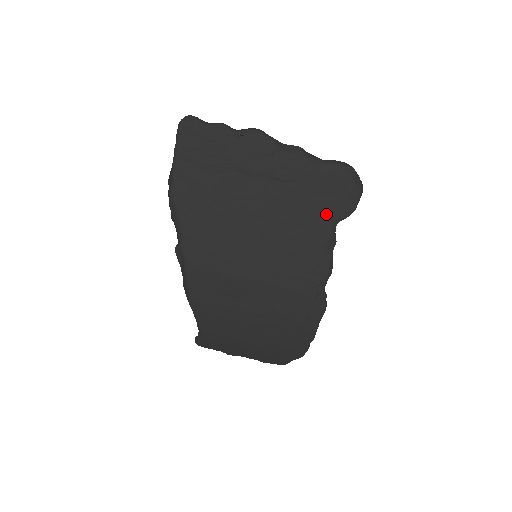
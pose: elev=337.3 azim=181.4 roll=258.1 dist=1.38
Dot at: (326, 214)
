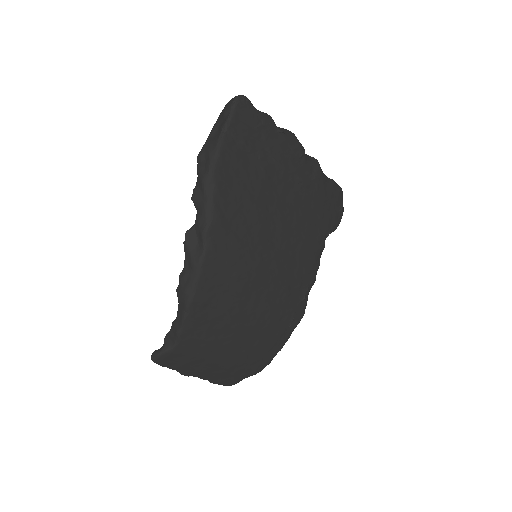
Dot at: (324, 224)
